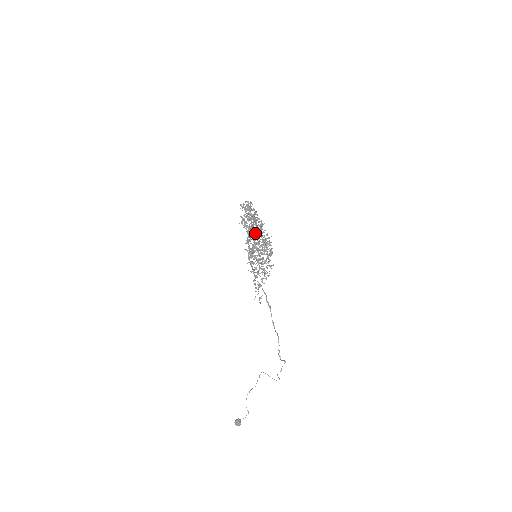
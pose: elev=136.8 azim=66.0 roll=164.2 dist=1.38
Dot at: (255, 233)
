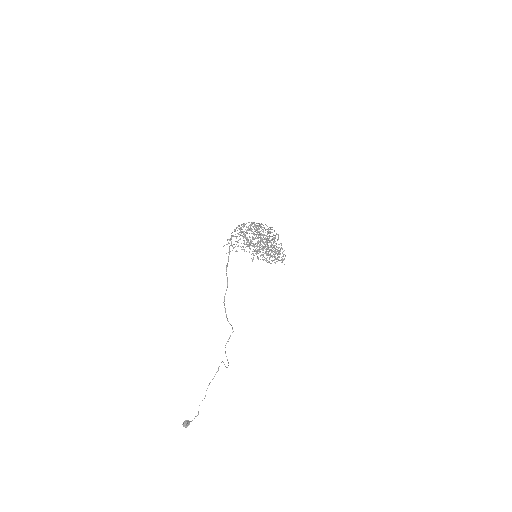
Dot at: (259, 232)
